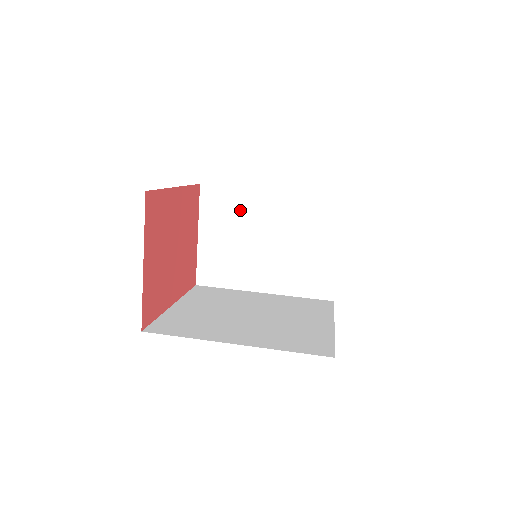
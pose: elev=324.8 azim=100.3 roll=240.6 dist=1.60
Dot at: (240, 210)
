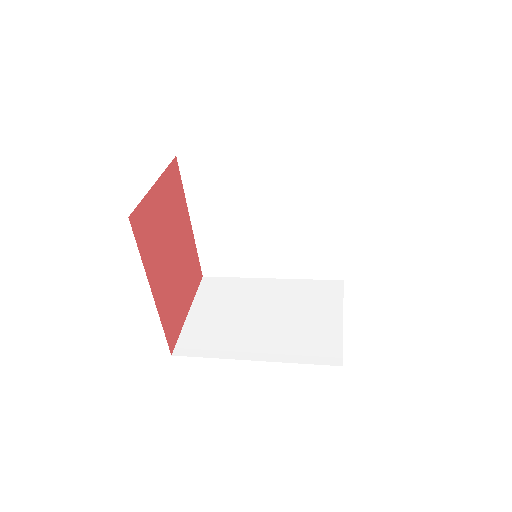
Dot at: (238, 292)
